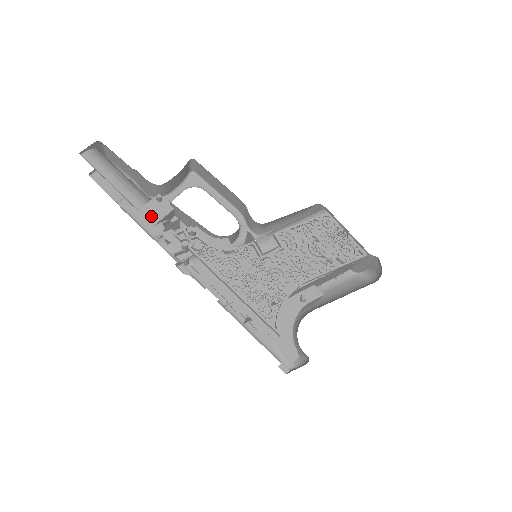
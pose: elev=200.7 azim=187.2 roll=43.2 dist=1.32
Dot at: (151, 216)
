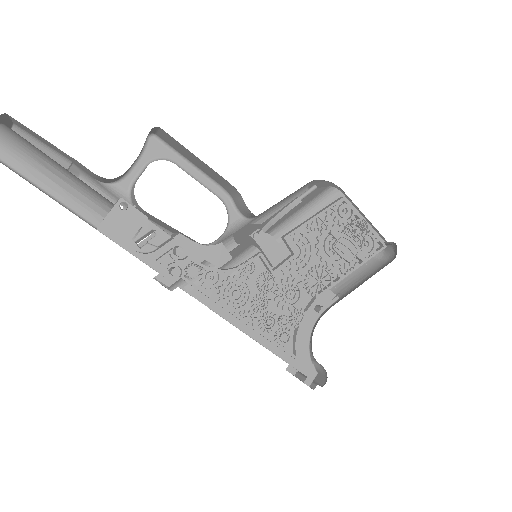
Dot at: (117, 234)
